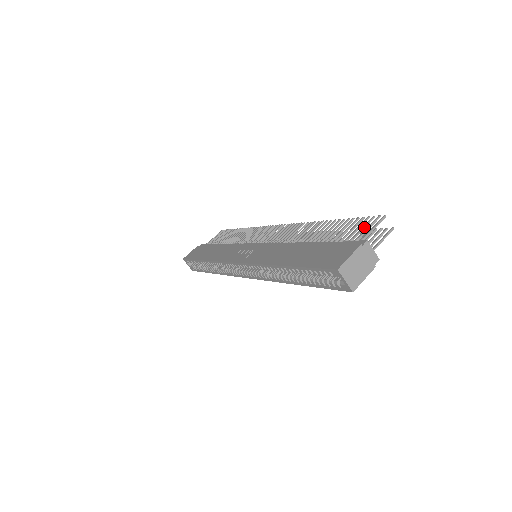
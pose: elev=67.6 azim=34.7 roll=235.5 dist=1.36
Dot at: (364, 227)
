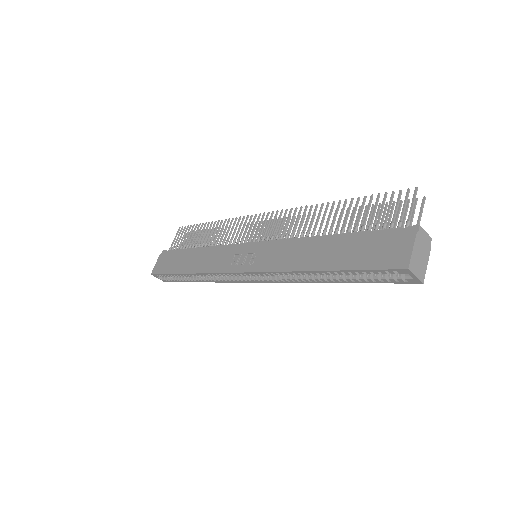
Dot at: (397, 206)
